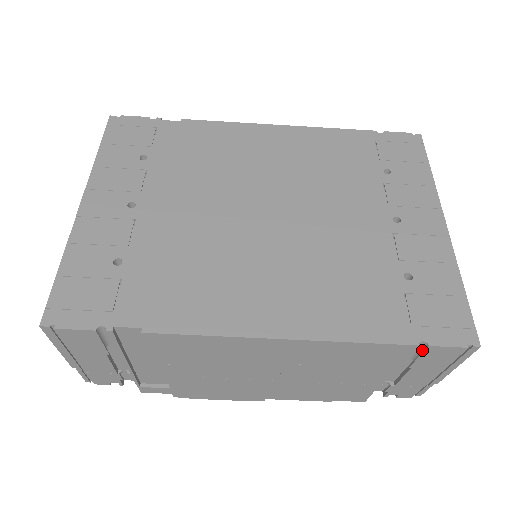
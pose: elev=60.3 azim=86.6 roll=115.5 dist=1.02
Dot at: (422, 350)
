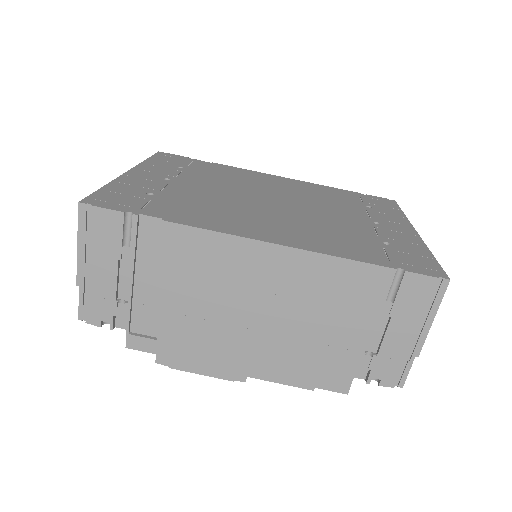
Dot at: (400, 282)
